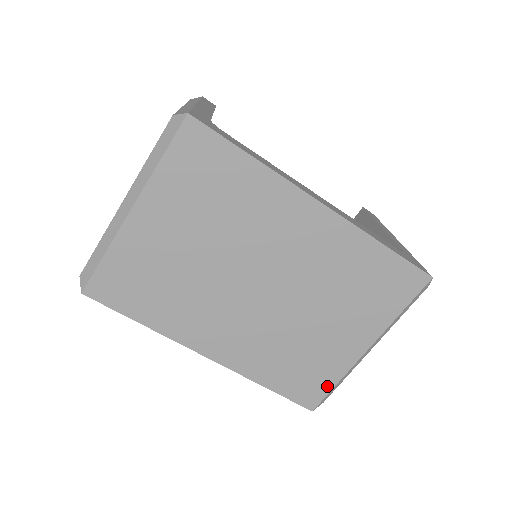
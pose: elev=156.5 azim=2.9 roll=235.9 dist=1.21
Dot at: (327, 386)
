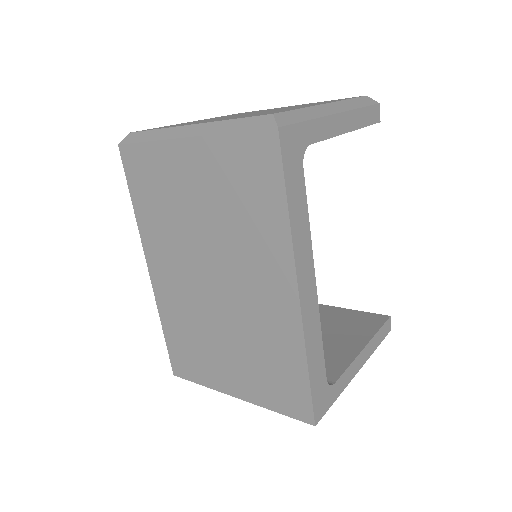
Dot at: (194, 377)
